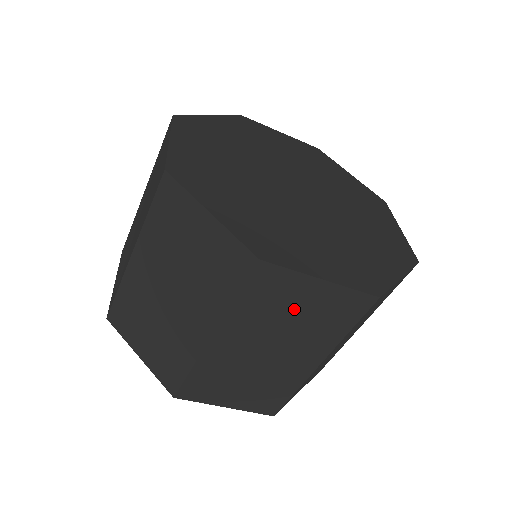
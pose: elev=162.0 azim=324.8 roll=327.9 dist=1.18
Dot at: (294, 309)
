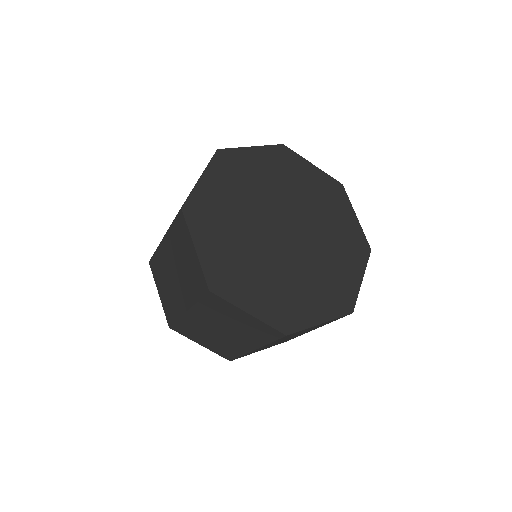
Dot at: occluded
